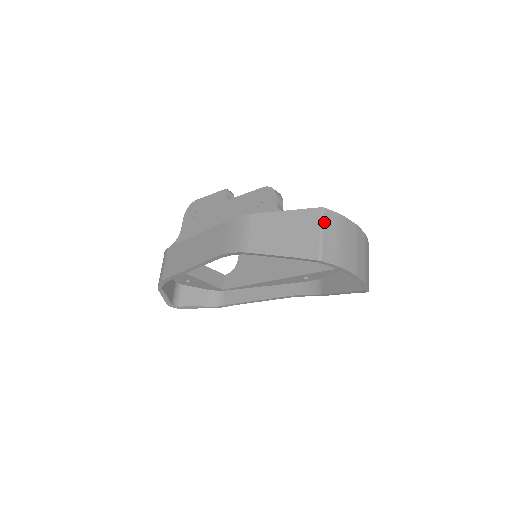
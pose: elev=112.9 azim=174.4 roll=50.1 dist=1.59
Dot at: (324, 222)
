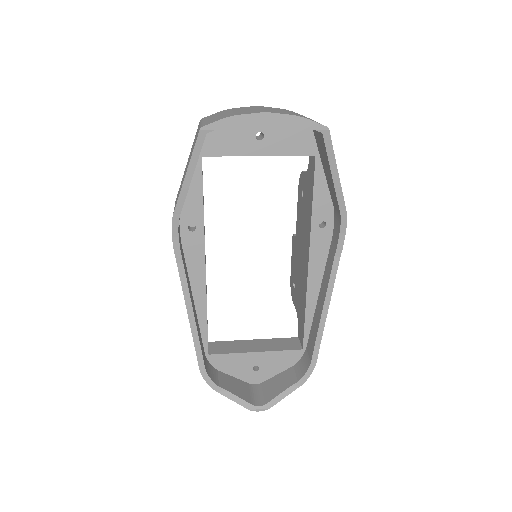
Dot at: (203, 120)
